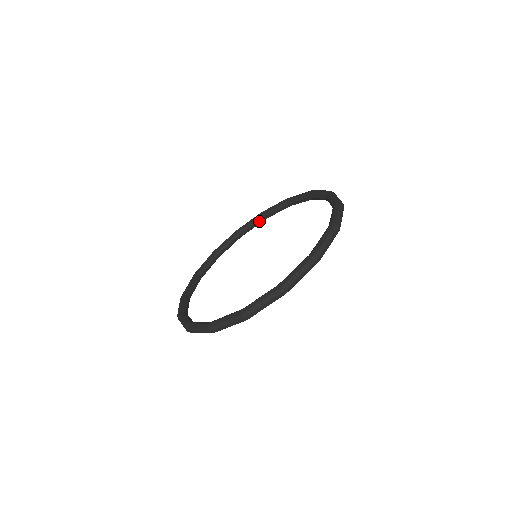
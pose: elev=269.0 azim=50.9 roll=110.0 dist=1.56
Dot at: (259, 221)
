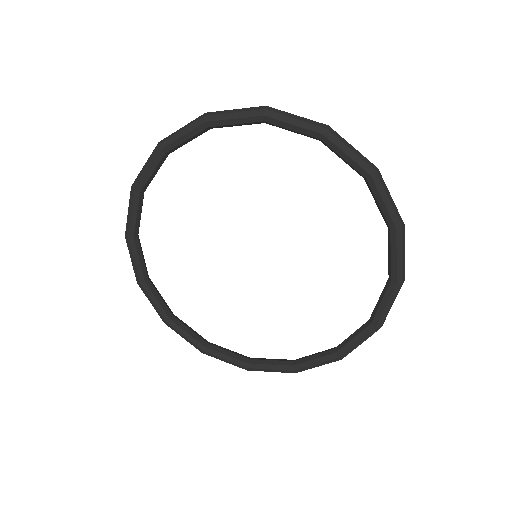
Dot at: (284, 362)
